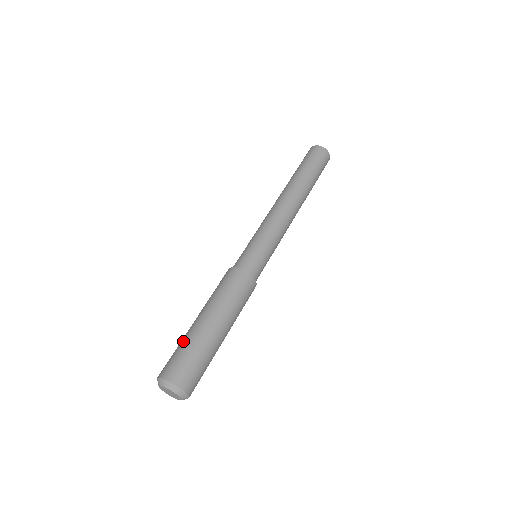
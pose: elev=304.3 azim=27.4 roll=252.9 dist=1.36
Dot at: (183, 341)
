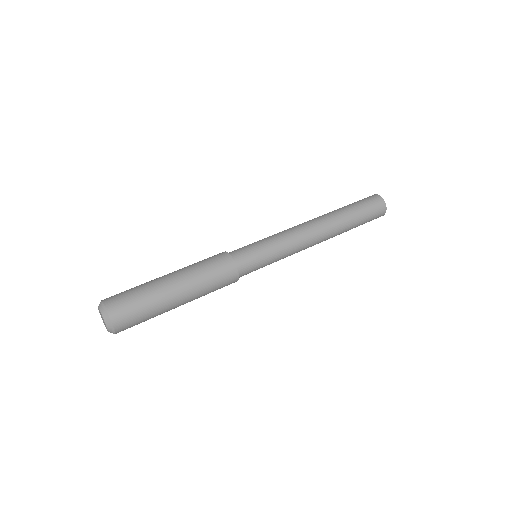
Dot at: occluded
